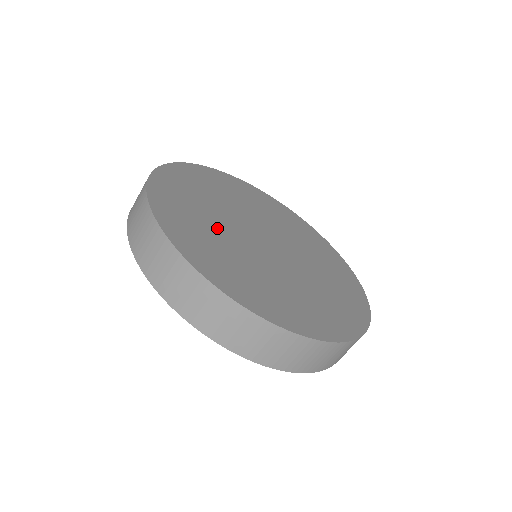
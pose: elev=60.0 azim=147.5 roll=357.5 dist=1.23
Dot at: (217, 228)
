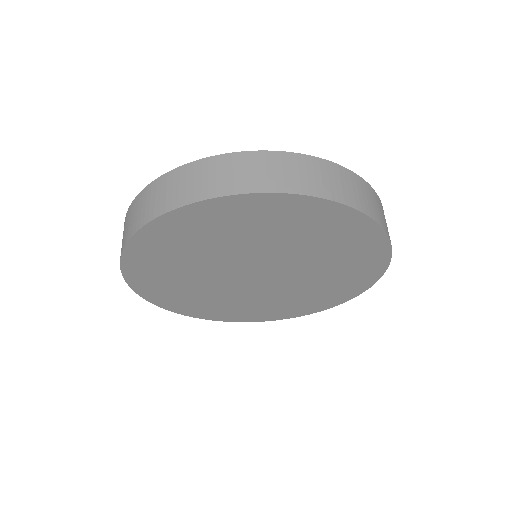
Dot at: occluded
